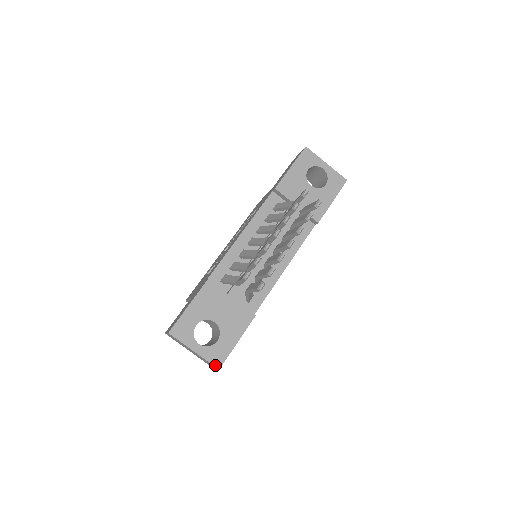
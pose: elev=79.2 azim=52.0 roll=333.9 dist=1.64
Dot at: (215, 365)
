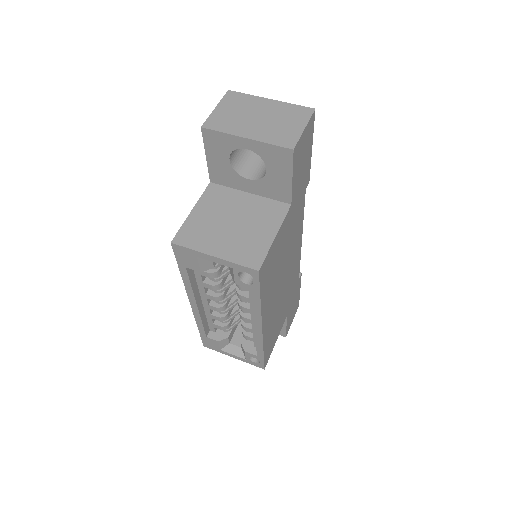
Dot at: (306, 109)
